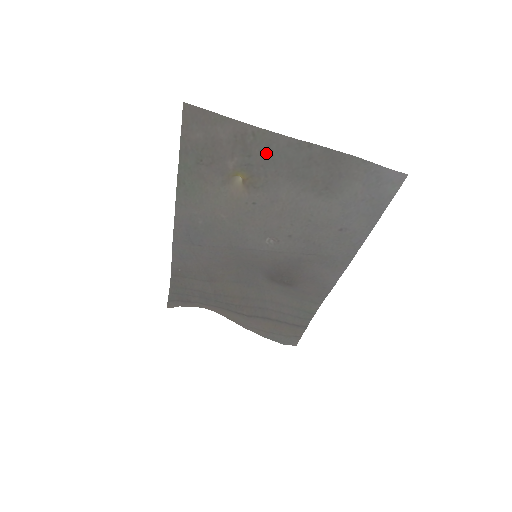
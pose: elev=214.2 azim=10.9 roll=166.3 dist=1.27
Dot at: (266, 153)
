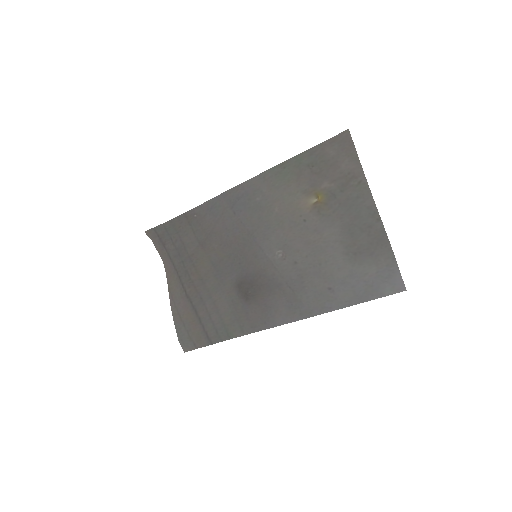
Dot at: (352, 199)
